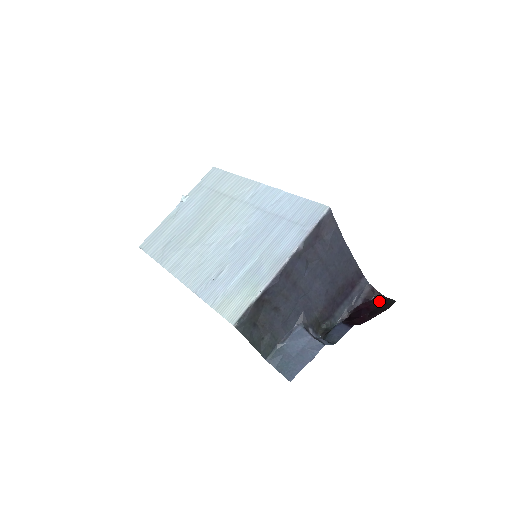
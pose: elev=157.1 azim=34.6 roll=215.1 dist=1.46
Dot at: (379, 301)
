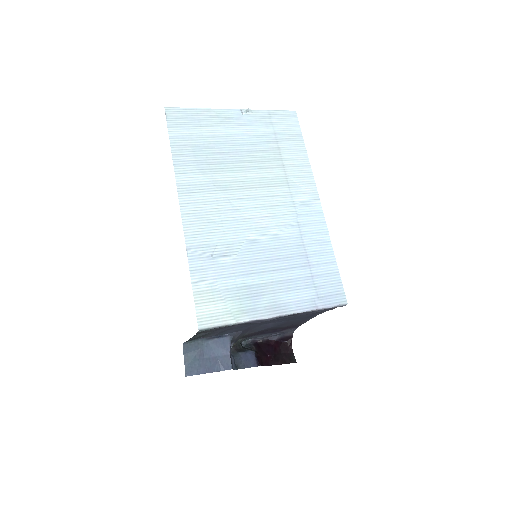
Dot at: (286, 348)
